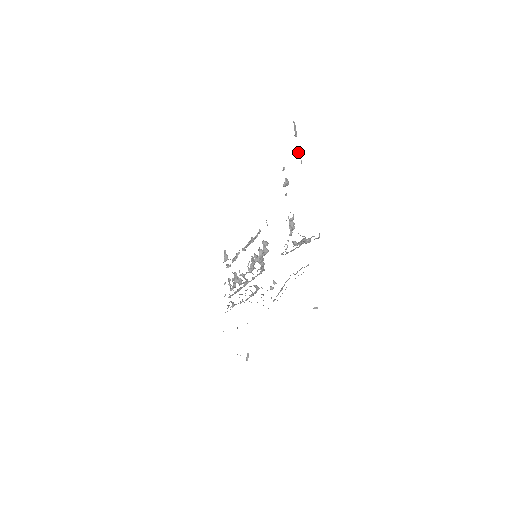
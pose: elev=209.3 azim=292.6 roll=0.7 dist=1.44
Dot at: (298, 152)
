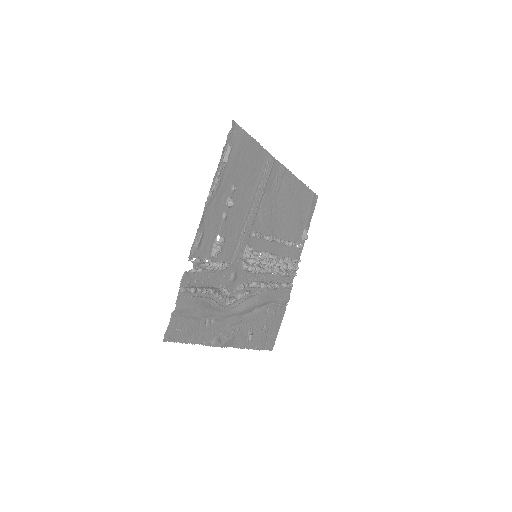
Dot at: (216, 183)
